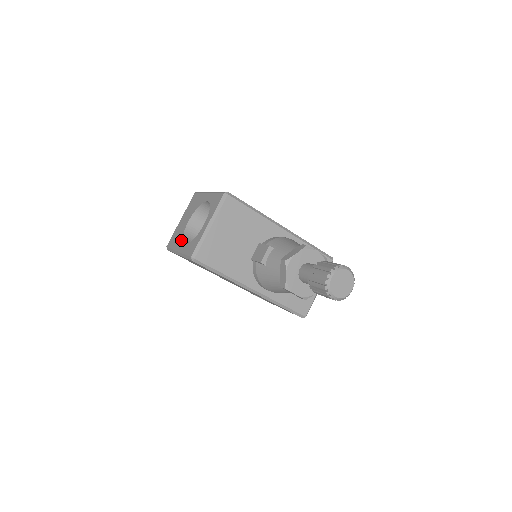
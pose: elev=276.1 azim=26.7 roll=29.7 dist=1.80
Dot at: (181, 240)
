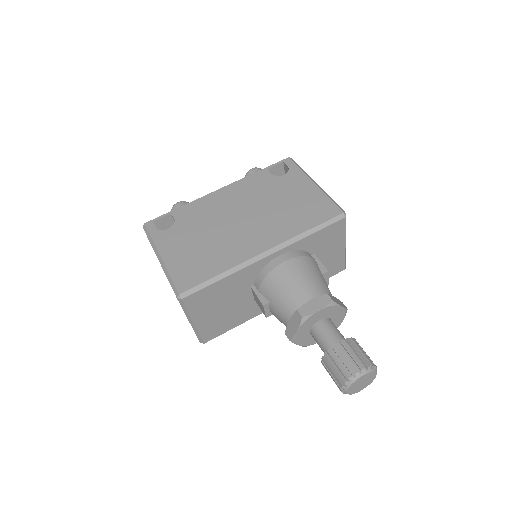
Dot at: occluded
